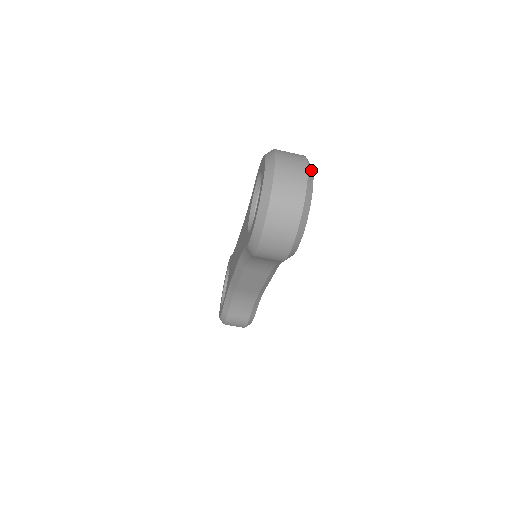
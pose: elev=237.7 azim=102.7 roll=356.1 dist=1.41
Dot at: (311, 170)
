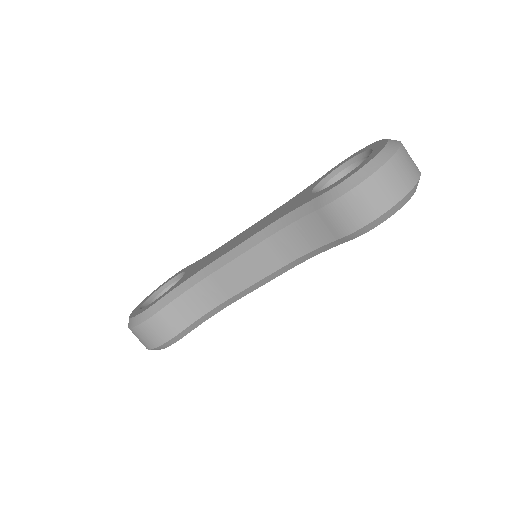
Dot at: occluded
